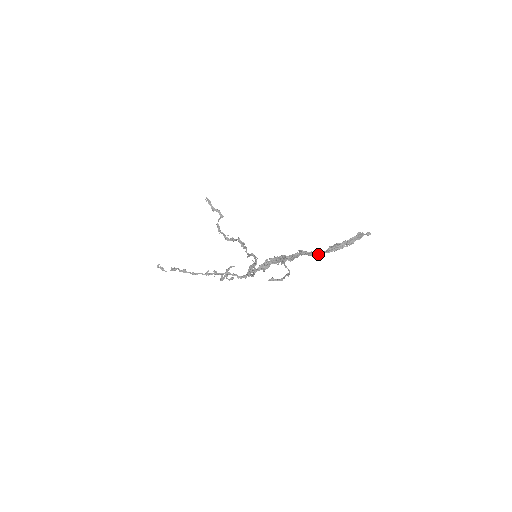
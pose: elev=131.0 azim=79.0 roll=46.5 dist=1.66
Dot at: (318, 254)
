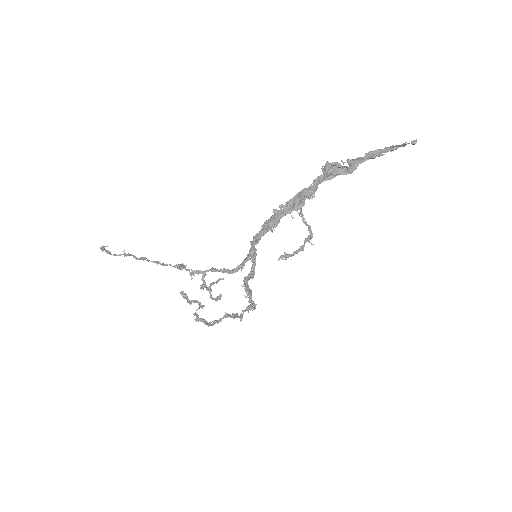
Dot at: (351, 162)
